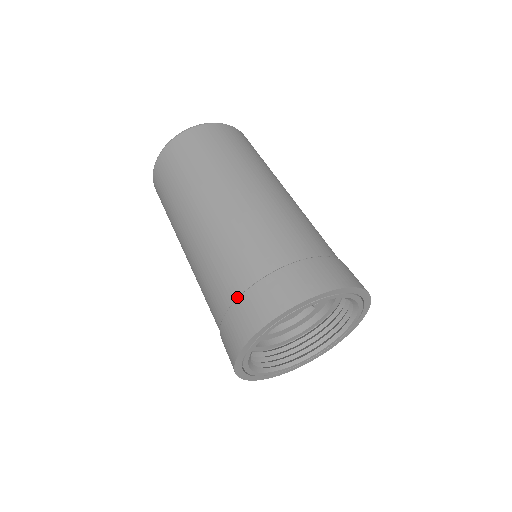
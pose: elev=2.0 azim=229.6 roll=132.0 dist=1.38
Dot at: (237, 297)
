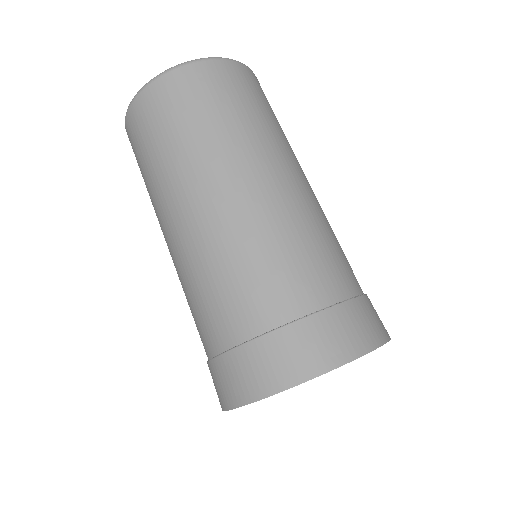
Dot at: (281, 324)
